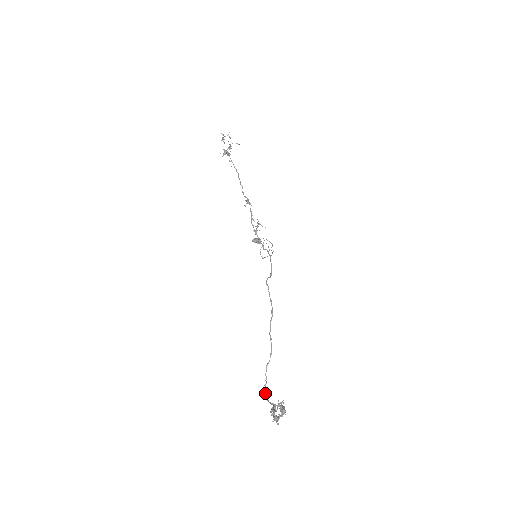
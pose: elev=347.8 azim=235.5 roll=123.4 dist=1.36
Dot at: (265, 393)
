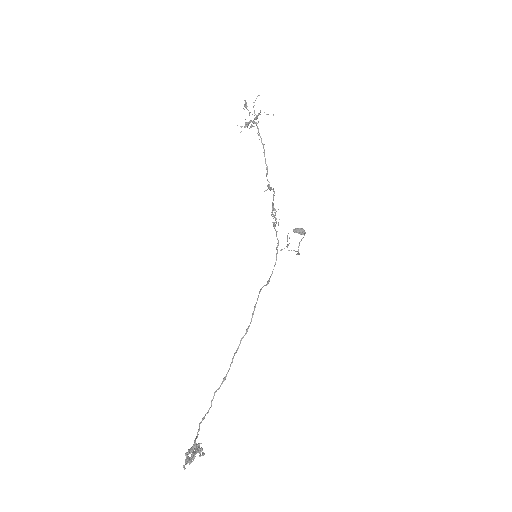
Dot at: (199, 424)
